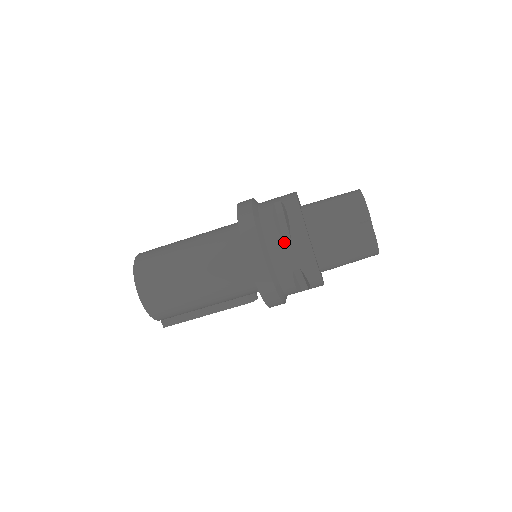
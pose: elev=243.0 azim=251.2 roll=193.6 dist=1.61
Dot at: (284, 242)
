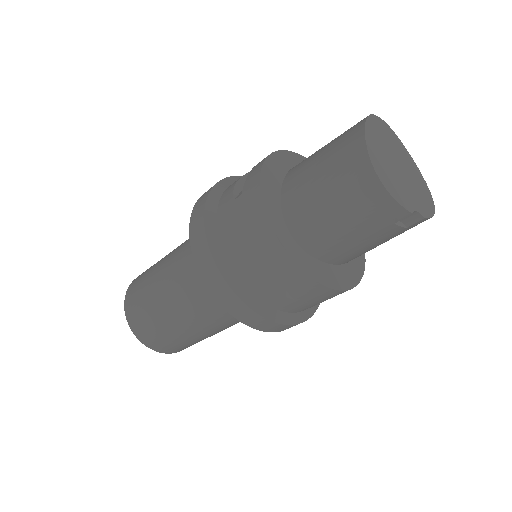
Dot at: (296, 300)
